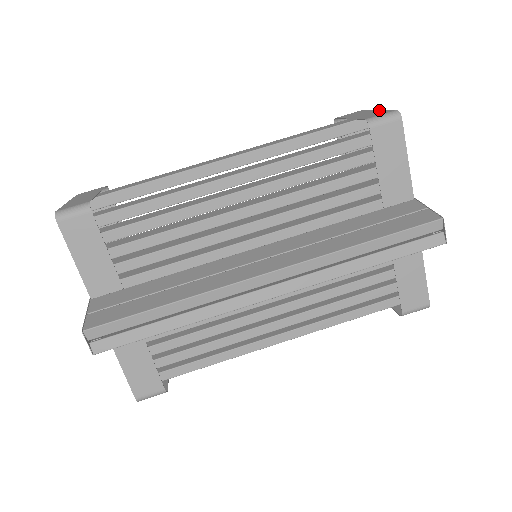
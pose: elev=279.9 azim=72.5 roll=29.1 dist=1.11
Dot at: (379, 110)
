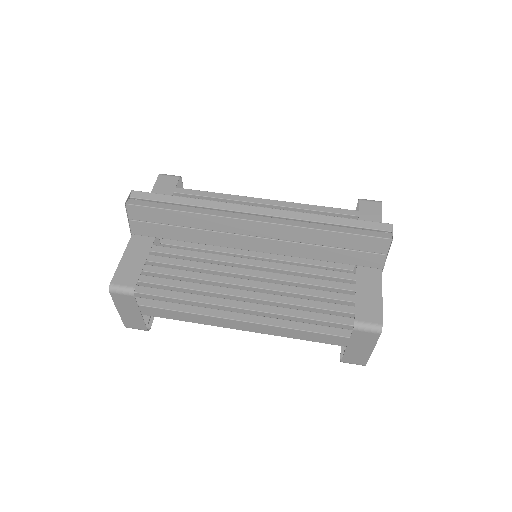
Dot at: occluded
